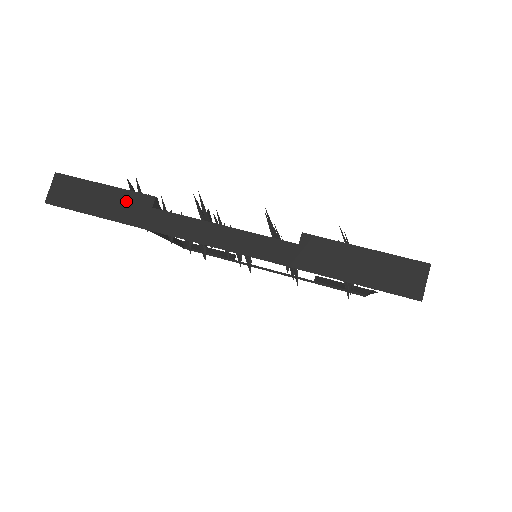
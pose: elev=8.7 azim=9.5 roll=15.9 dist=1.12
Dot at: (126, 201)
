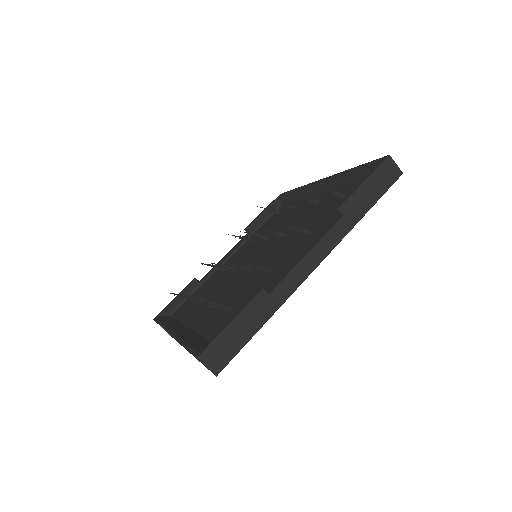
Dot at: (253, 311)
